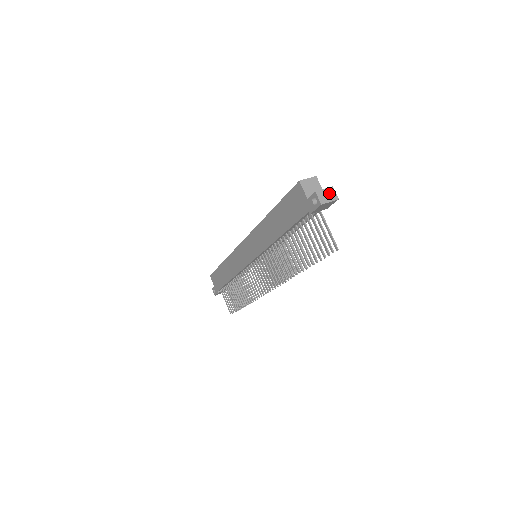
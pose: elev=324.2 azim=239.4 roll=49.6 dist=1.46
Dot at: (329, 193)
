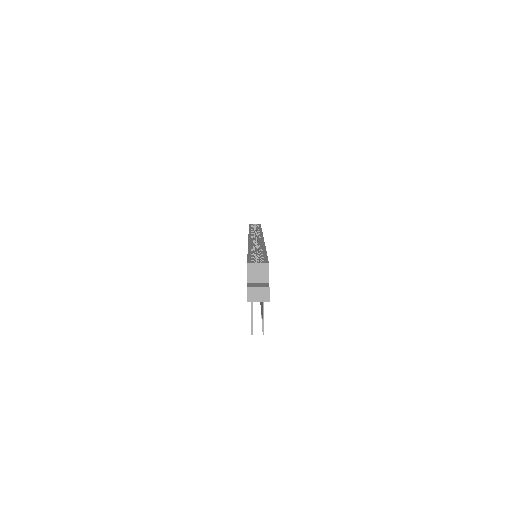
Dot at: (262, 293)
